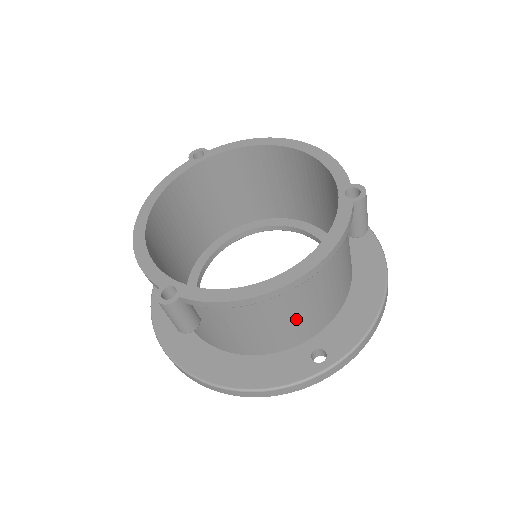
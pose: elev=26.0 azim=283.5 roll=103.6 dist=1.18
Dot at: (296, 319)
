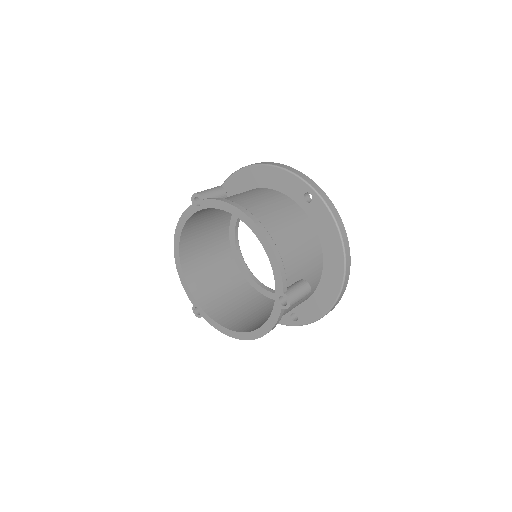
Dot at: occluded
